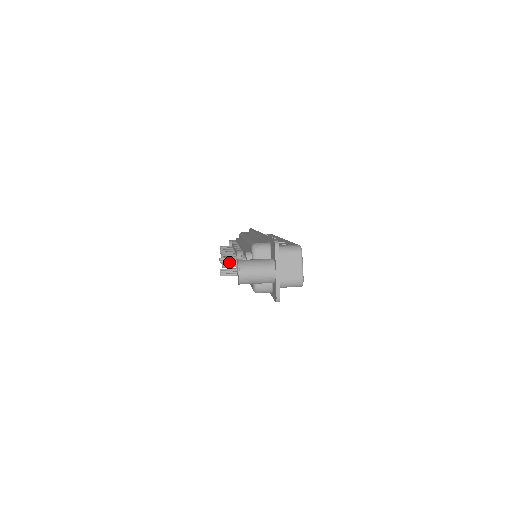
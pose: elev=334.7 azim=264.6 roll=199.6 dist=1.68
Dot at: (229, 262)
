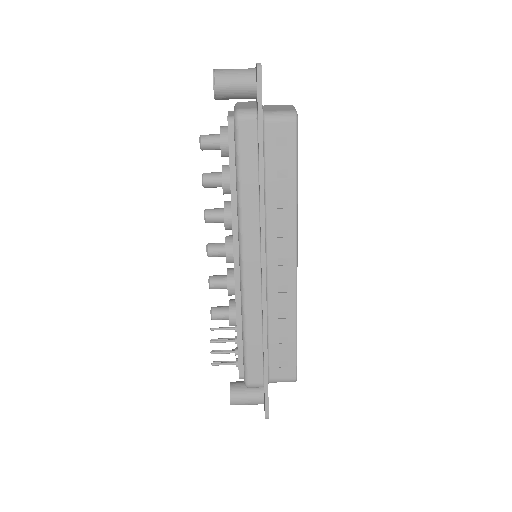
Dot at: occluded
